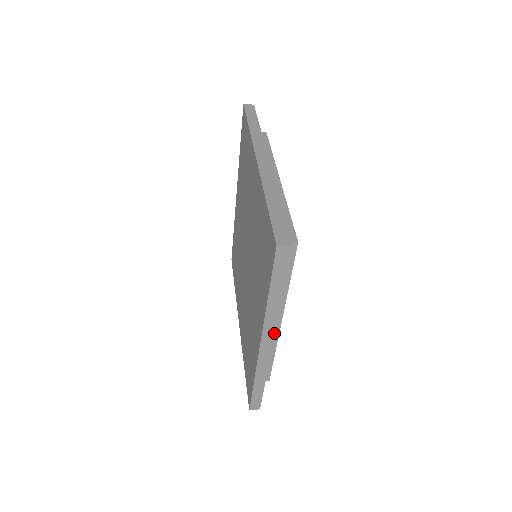
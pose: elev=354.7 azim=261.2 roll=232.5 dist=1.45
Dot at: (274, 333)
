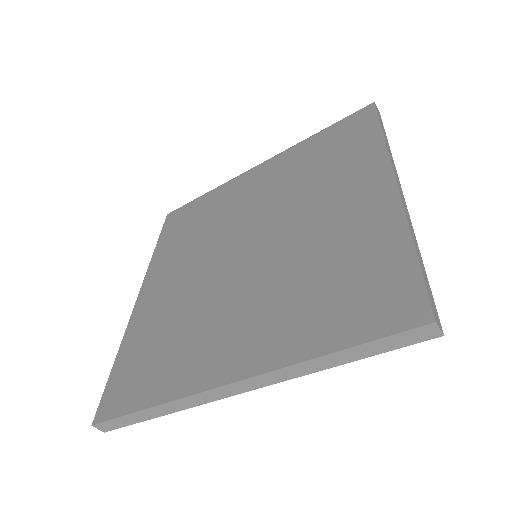
Dot at: (398, 179)
